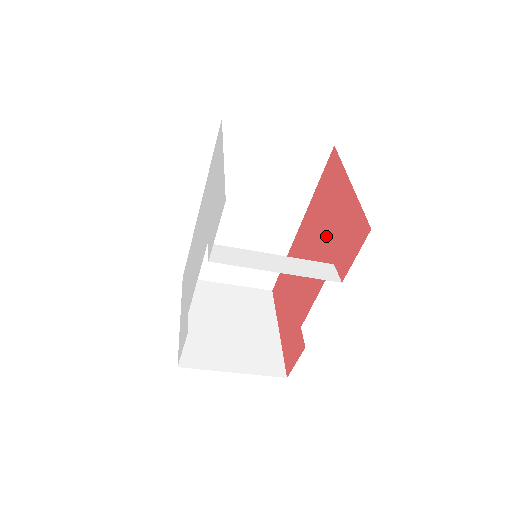
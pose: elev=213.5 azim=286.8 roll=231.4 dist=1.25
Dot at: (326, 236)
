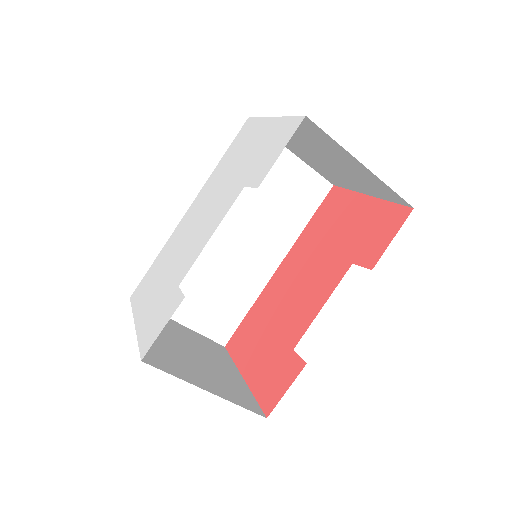
Dot at: (333, 249)
